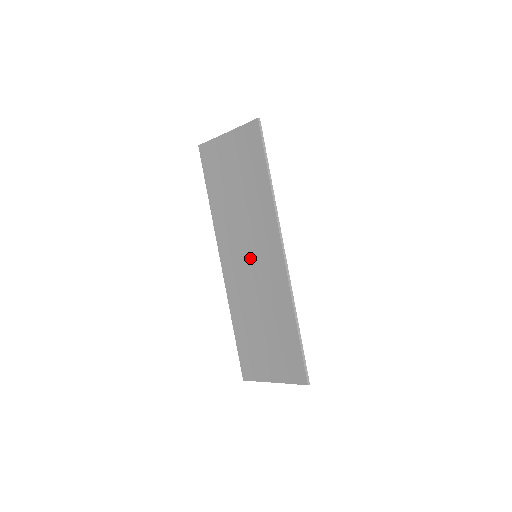
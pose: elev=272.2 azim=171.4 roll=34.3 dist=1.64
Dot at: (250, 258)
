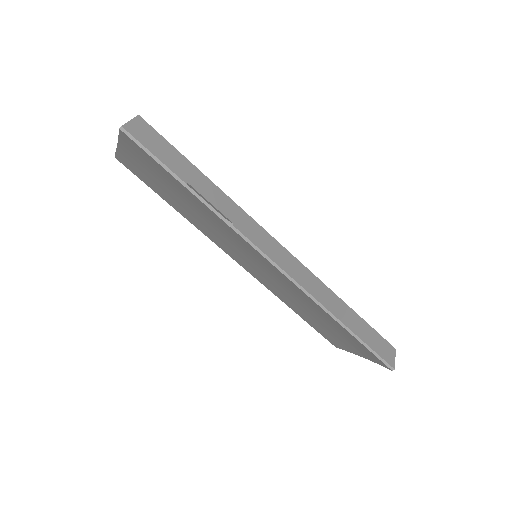
Dot at: (251, 261)
